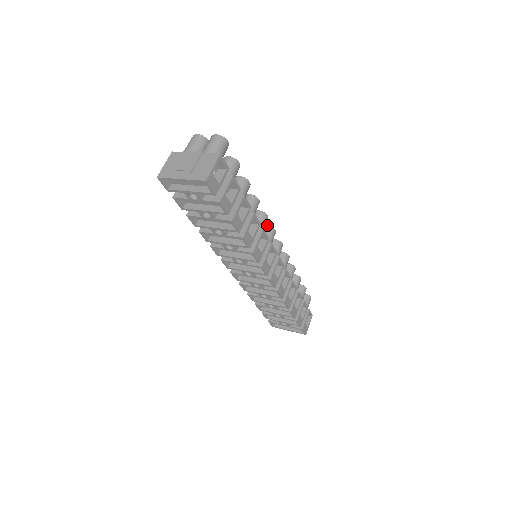
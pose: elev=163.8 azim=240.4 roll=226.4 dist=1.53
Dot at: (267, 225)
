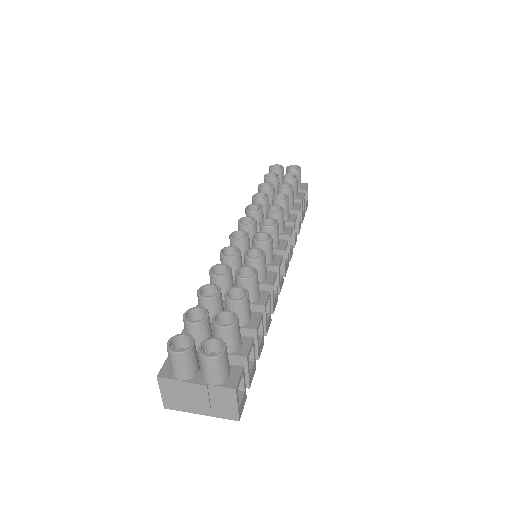
Dot at: (261, 242)
